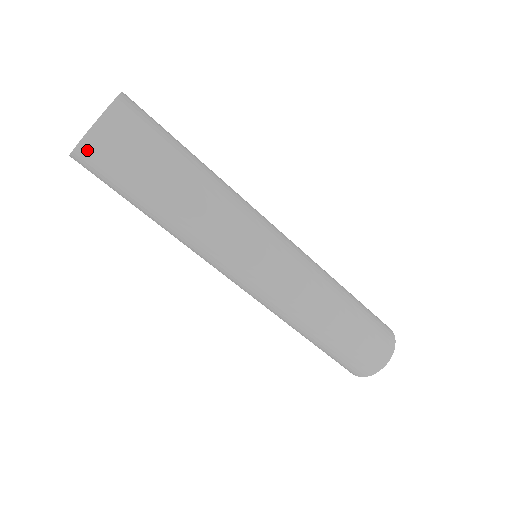
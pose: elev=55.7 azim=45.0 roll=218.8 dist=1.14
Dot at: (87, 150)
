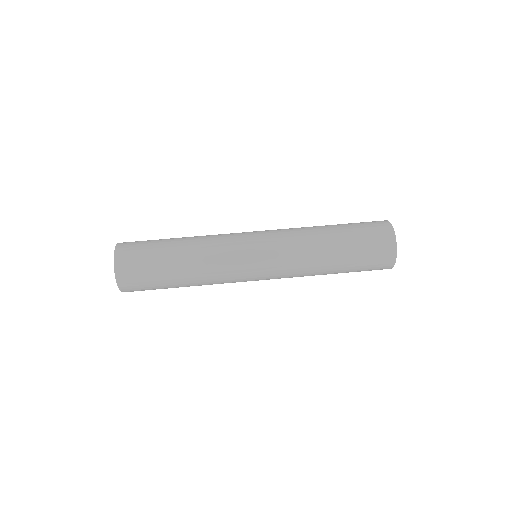
Dot at: (122, 246)
